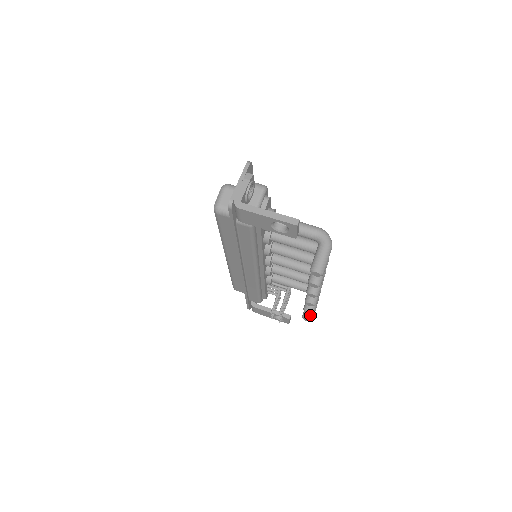
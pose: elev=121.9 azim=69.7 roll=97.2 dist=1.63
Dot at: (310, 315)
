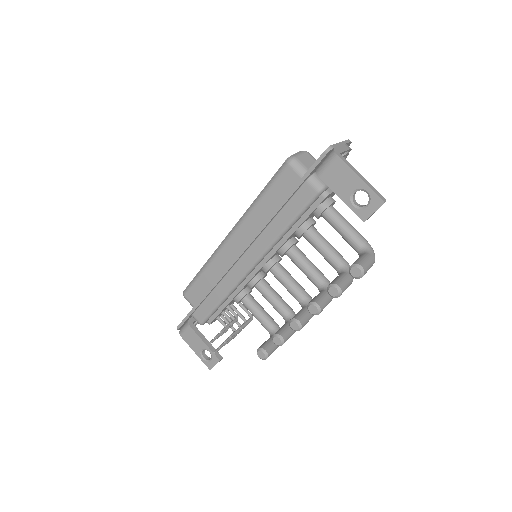
Dot at: (269, 351)
